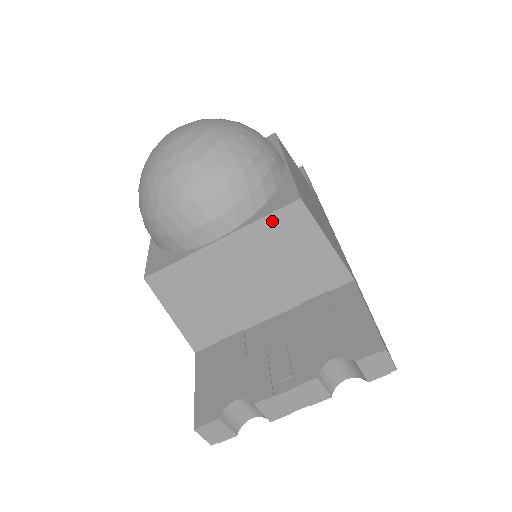
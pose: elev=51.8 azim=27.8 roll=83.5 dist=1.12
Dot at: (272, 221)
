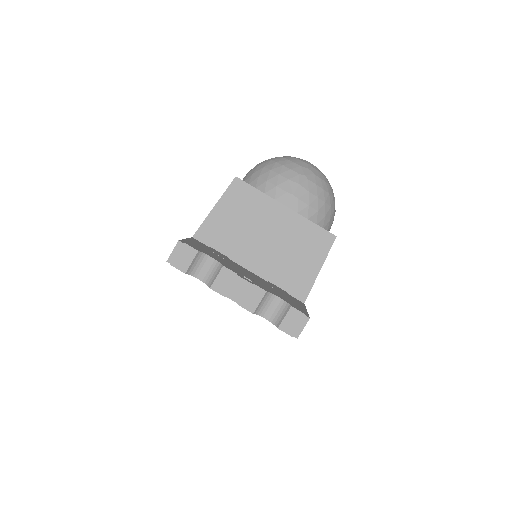
Dot at: (315, 229)
